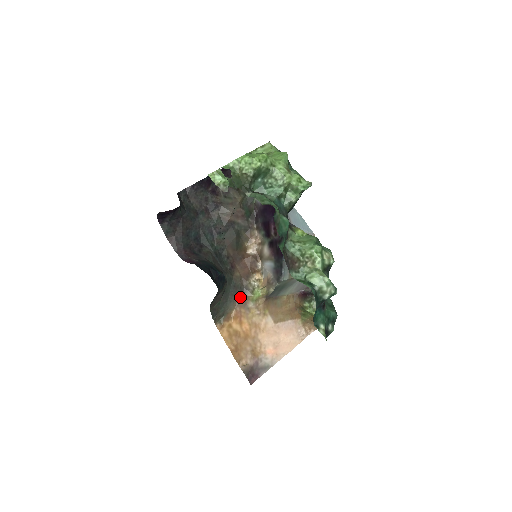
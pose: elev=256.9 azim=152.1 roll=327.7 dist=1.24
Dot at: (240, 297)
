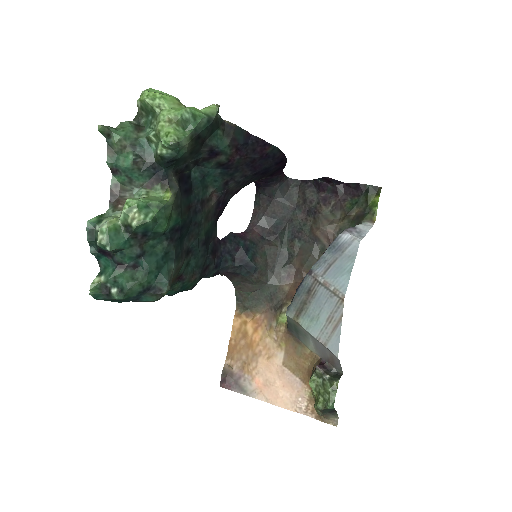
Dot at: (272, 308)
